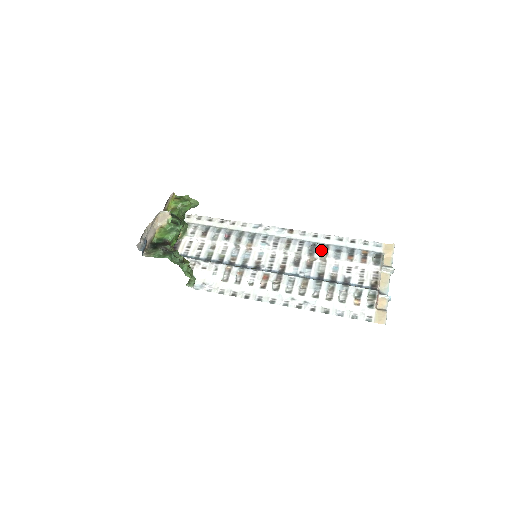
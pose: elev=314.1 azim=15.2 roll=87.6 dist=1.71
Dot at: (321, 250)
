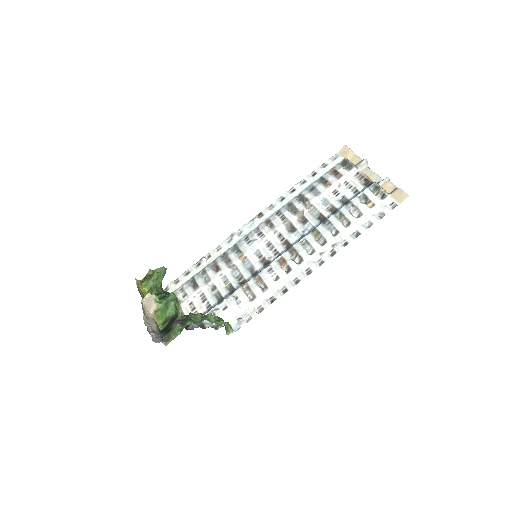
Dot at: (299, 202)
